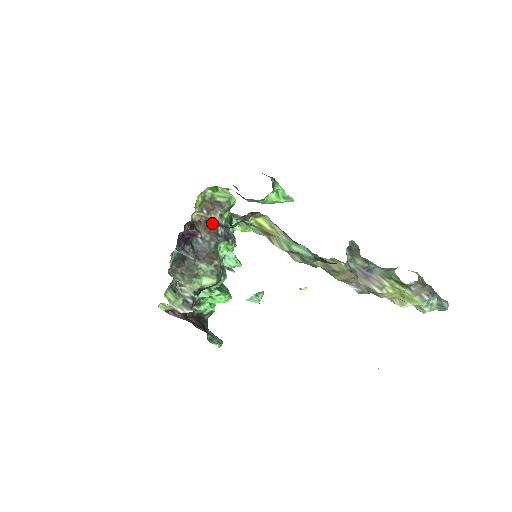
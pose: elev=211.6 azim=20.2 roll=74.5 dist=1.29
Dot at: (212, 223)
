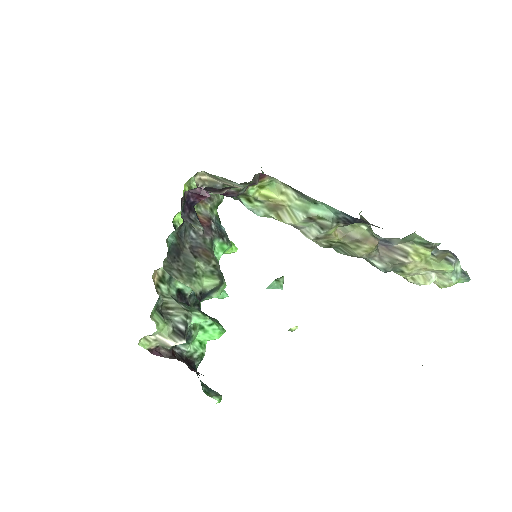
Dot at: (203, 216)
